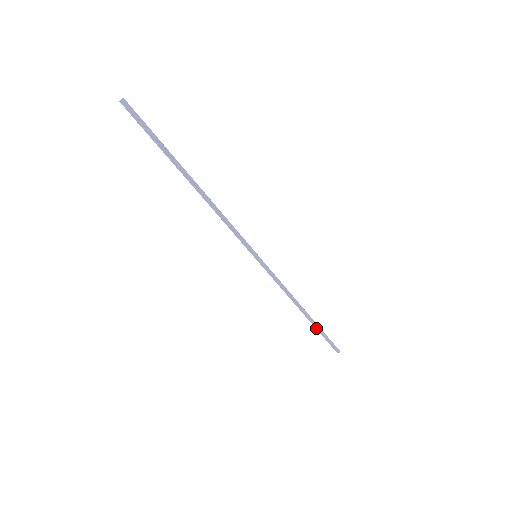
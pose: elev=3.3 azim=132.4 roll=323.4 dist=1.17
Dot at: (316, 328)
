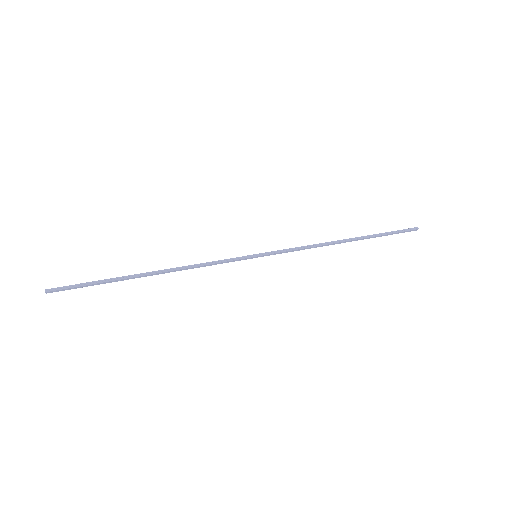
Dot at: occluded
